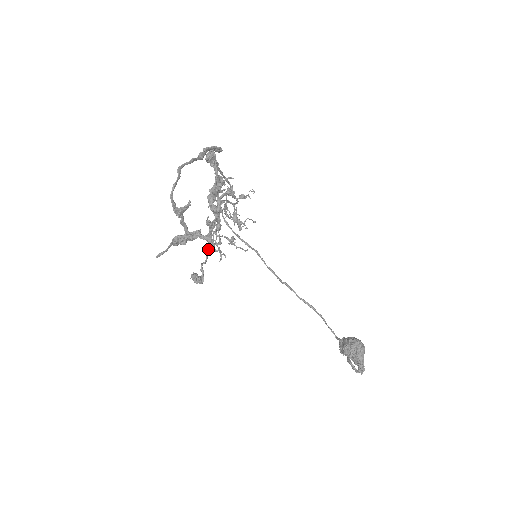
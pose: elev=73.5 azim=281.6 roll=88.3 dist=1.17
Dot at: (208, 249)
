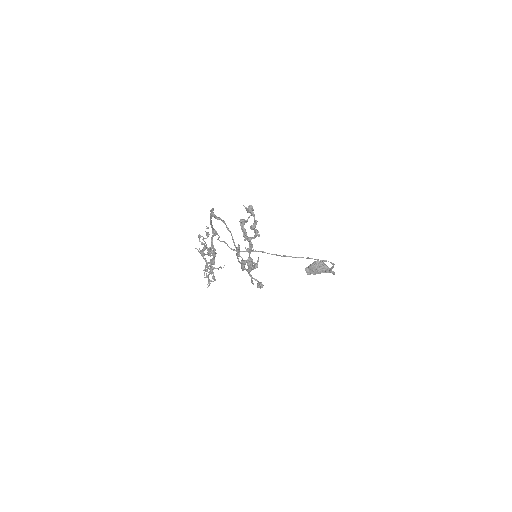
Dot at: occluded
